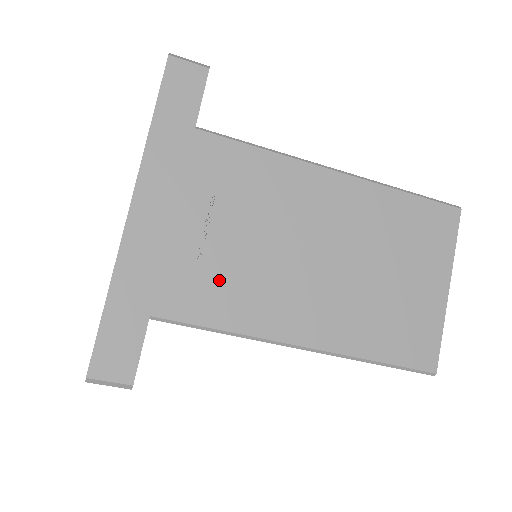
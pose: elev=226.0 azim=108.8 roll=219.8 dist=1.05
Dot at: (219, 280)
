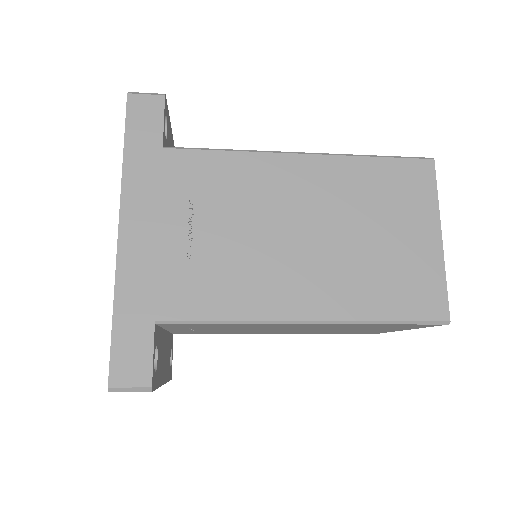
Dot at: (212, 275)
